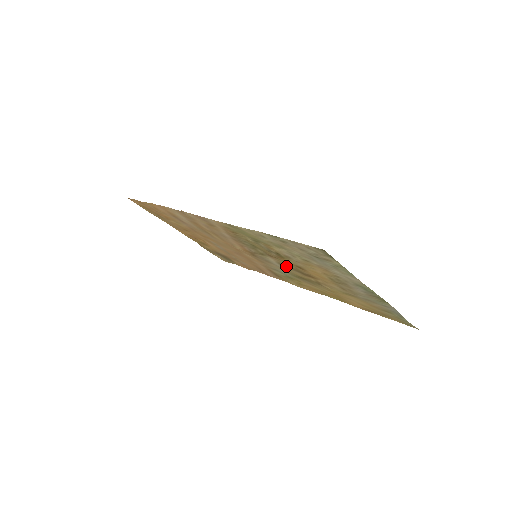
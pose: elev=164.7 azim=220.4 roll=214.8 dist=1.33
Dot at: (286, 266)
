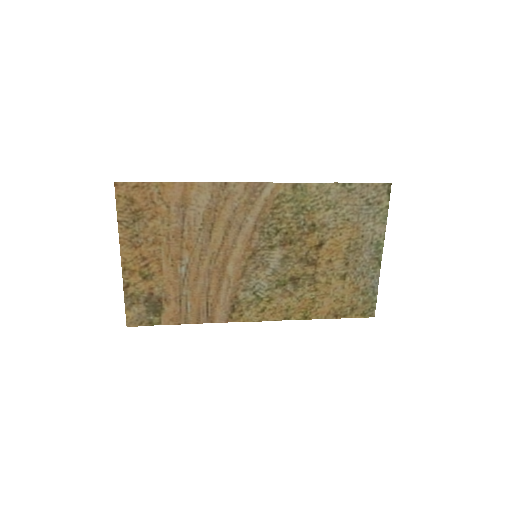
Dot at: (291, 259)
